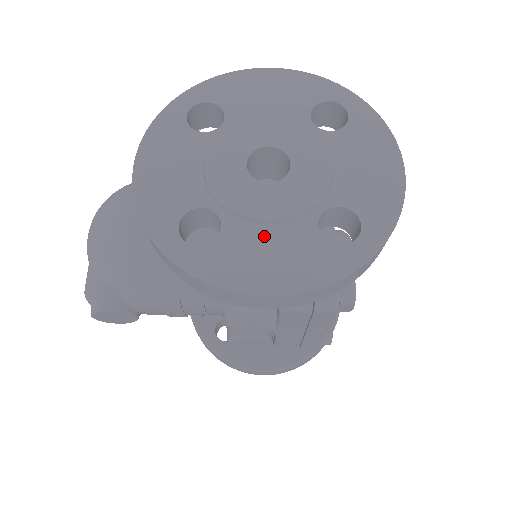
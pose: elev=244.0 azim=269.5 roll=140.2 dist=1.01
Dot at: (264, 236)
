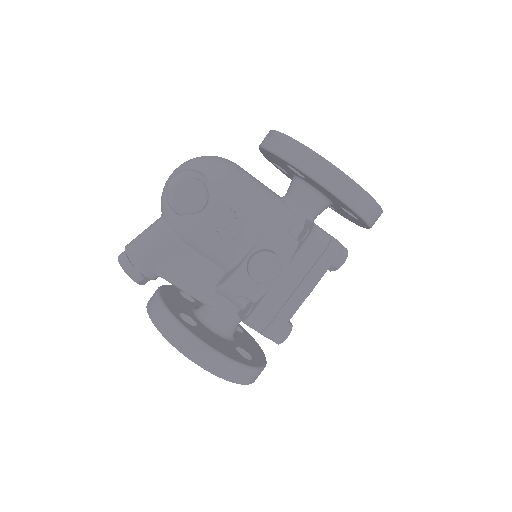
Dot at: occluded
